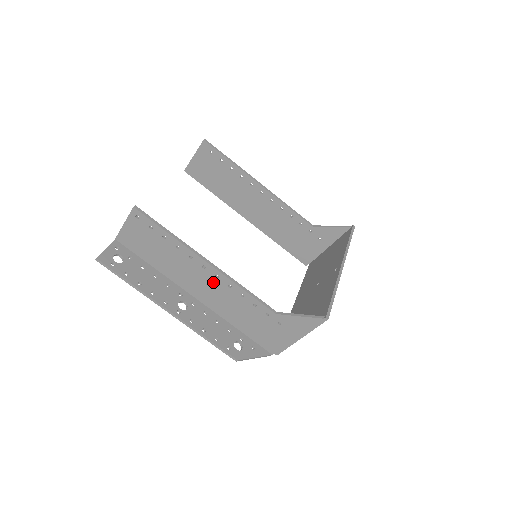
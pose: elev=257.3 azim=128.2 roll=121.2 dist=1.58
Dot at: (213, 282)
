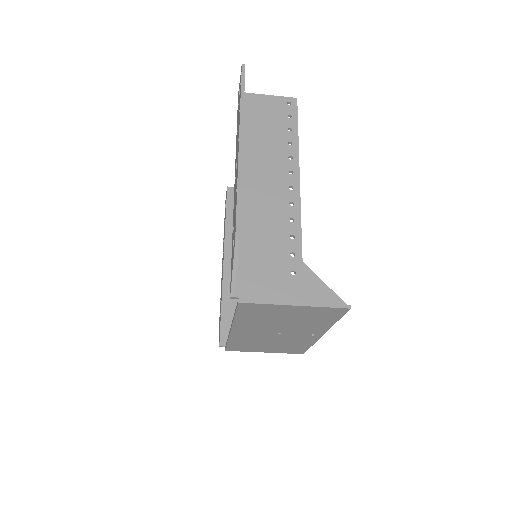
Dot at: (280, 188)
